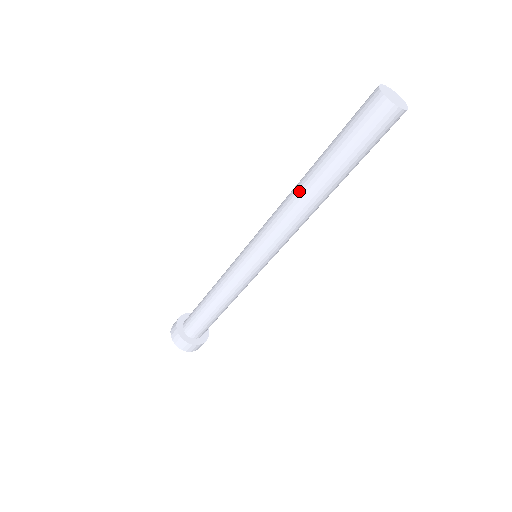
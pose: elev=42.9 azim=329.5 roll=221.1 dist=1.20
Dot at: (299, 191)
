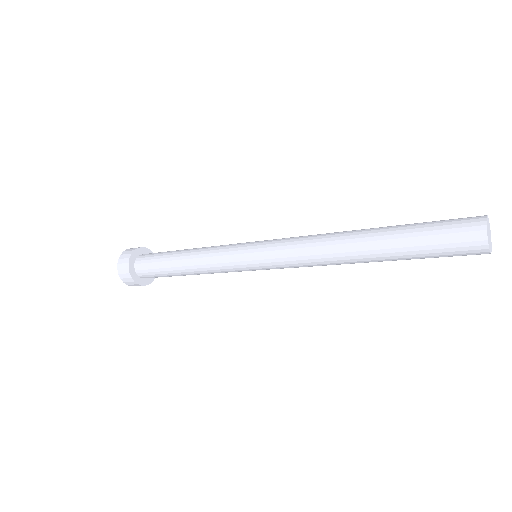
Dot at: (346, 254)
